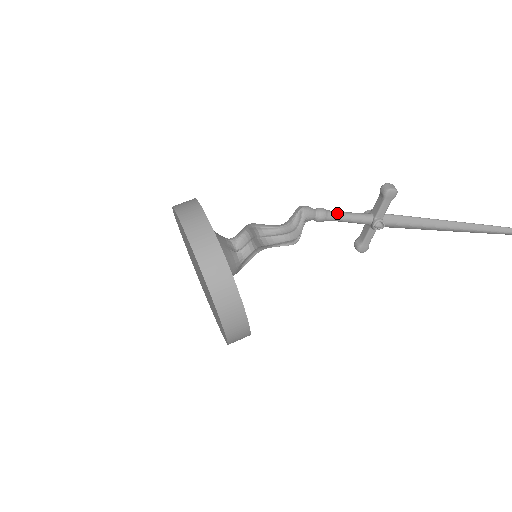
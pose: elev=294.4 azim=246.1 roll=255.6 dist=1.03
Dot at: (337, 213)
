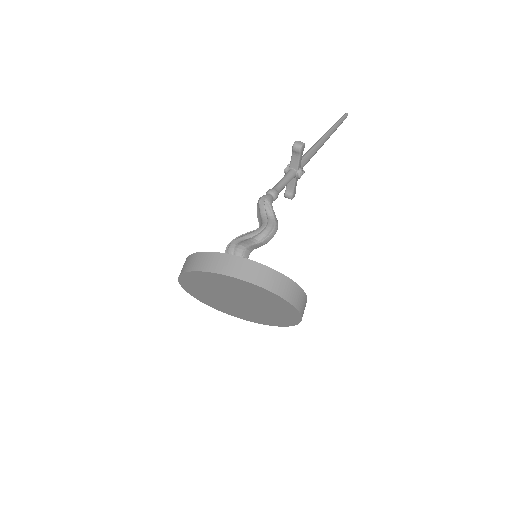
Dot at: (280, 185)
